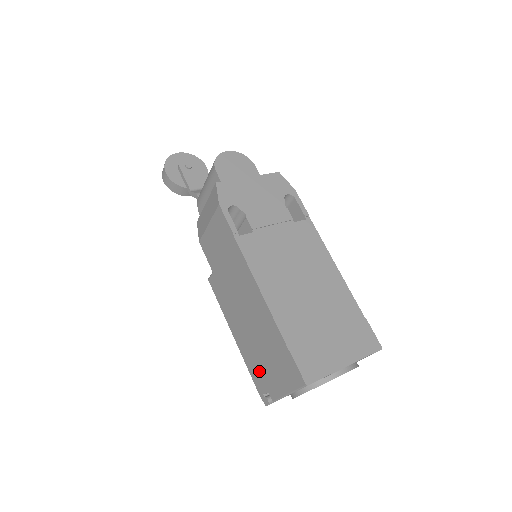
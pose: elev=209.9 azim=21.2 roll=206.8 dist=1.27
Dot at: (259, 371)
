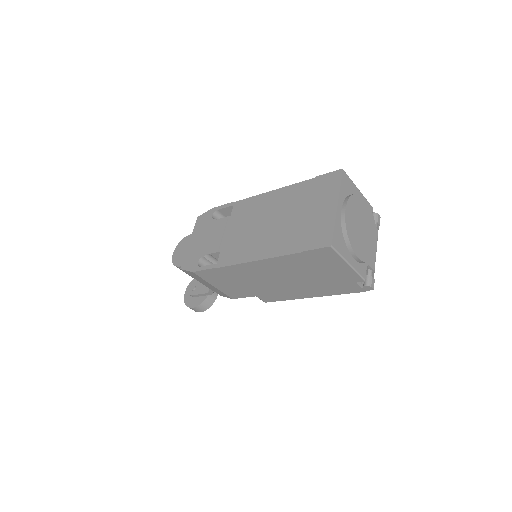
Dot at: (337, 285)
